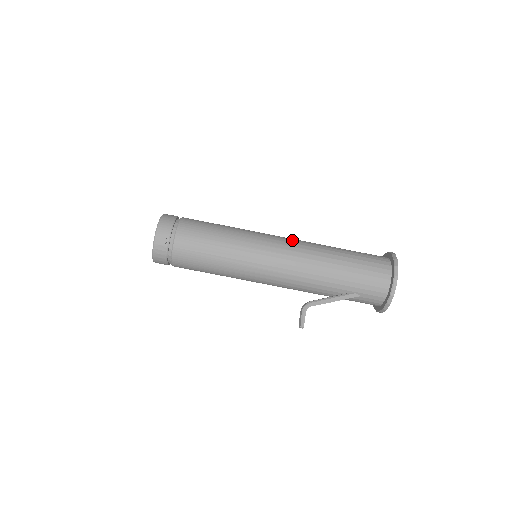
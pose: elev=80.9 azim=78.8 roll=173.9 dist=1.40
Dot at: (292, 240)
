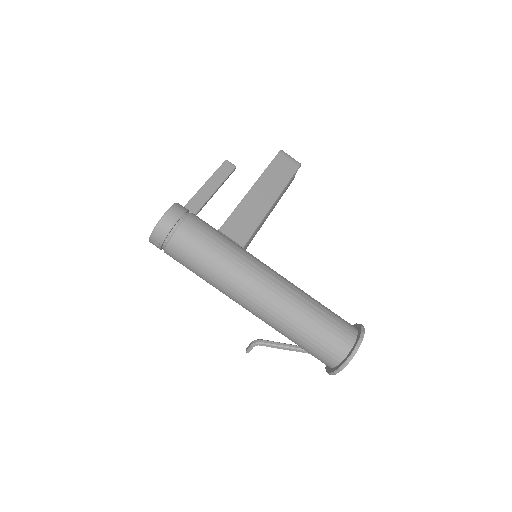
Dot at: (272, 290)
